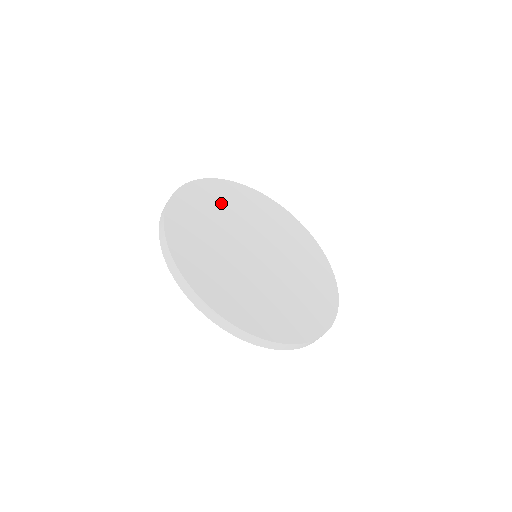
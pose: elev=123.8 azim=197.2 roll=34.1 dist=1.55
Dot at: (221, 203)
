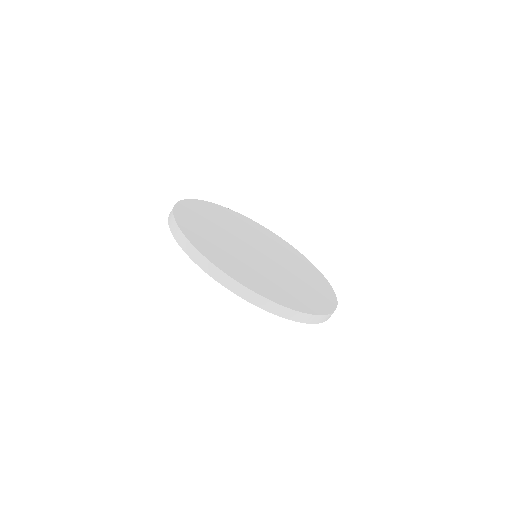
Dot at: (205, 228)
